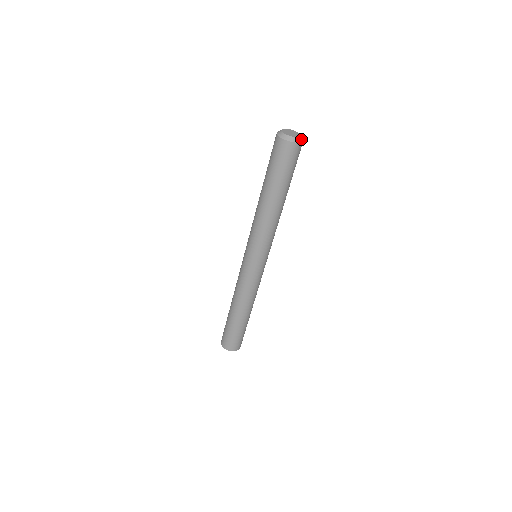
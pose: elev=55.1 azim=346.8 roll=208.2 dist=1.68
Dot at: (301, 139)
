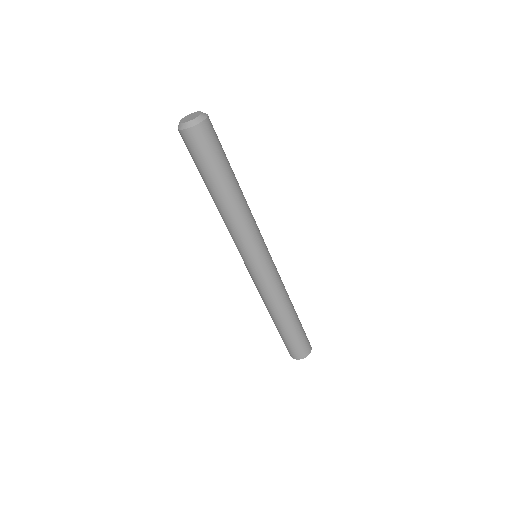
Dot at: (198, 120)
